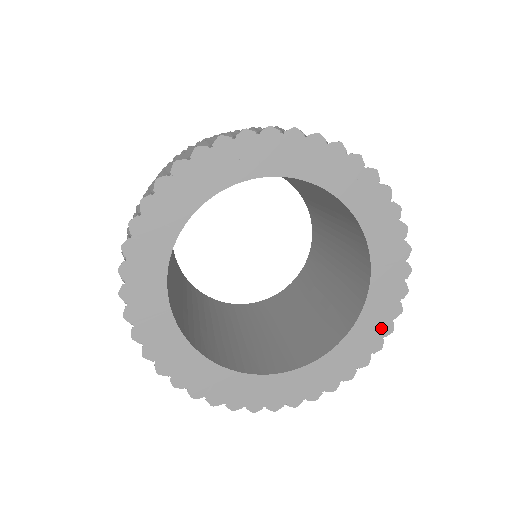
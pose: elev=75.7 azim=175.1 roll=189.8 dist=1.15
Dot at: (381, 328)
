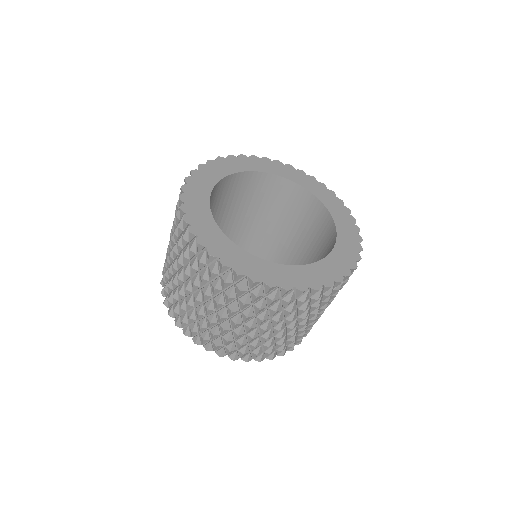
Dot at: (354, 238)
